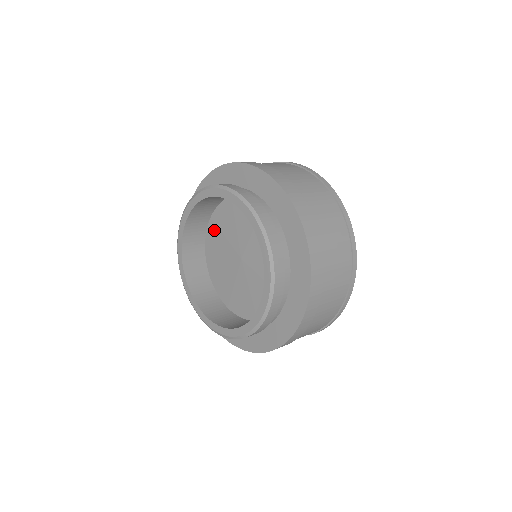
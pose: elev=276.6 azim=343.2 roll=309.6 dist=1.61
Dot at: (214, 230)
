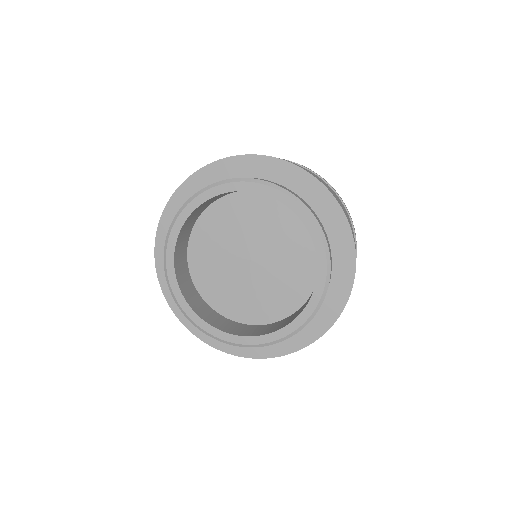
Dot at: (200, 243)
